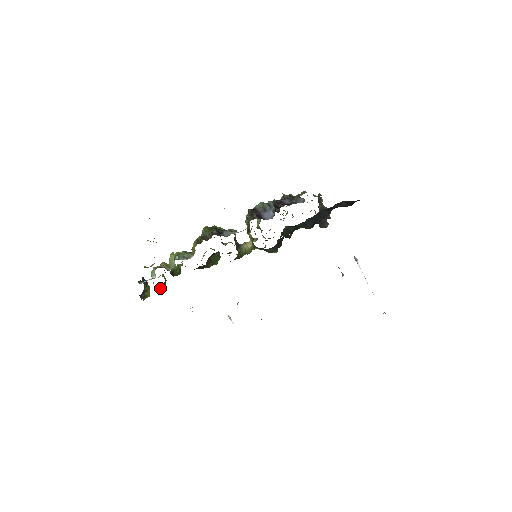
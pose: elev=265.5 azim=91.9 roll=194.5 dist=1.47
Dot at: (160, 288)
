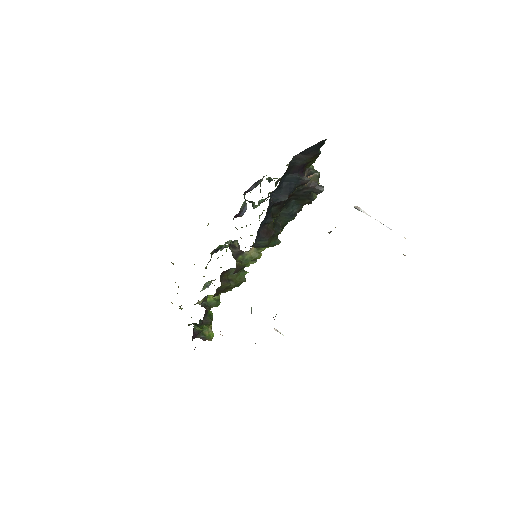
Dot at: (205, 324)
